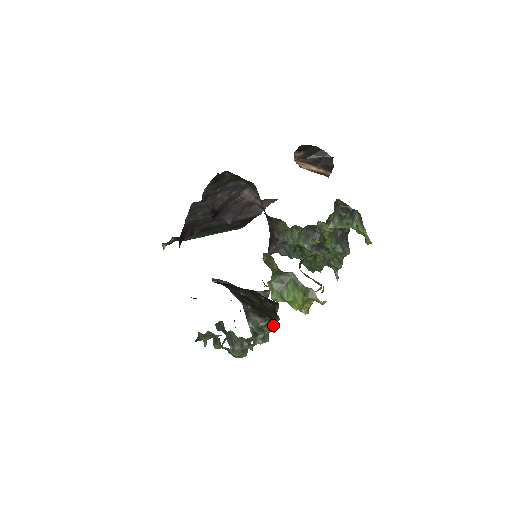
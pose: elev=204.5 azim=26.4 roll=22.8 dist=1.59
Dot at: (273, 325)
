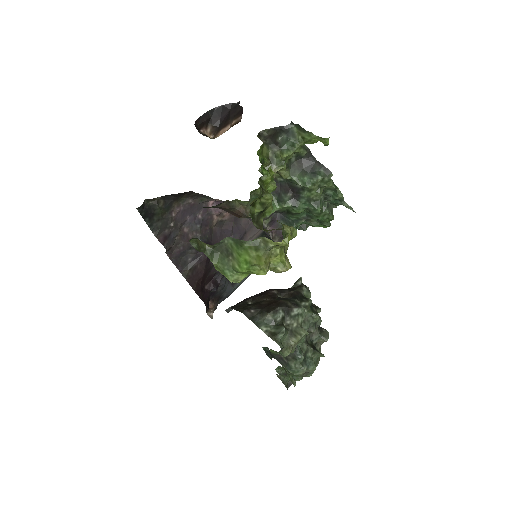
Dot at: (295, 311)
